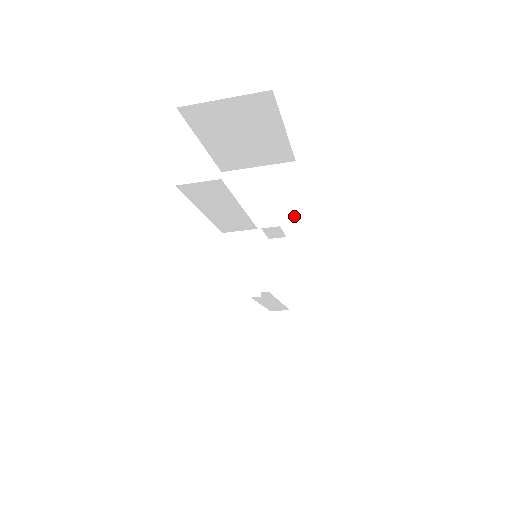
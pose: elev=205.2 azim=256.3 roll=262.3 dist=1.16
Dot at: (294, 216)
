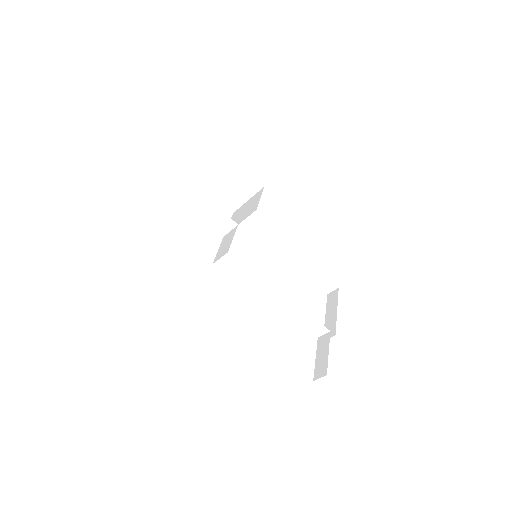
Dot at: (255, 208)
